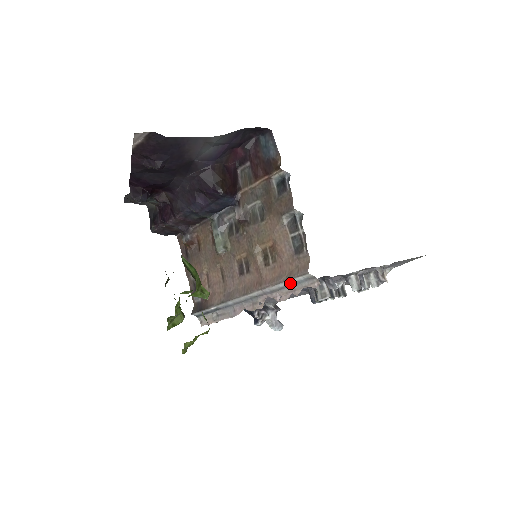
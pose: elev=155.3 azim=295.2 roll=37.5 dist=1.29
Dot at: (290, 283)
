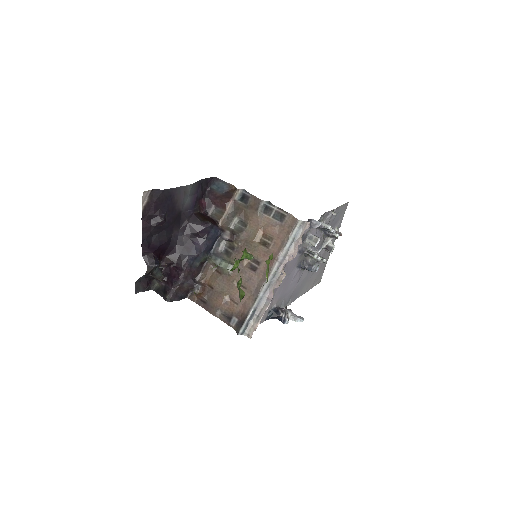
Dot at: (292, 239)
